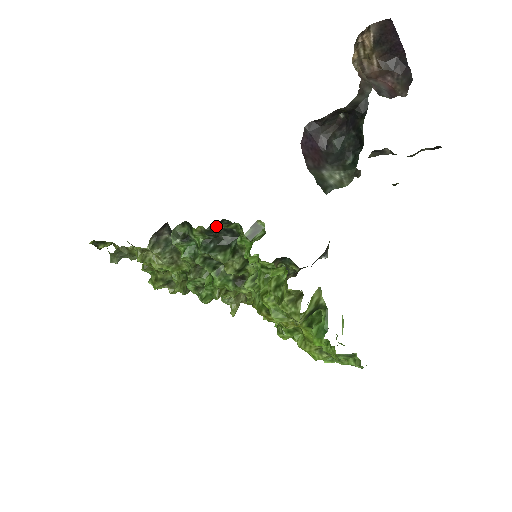
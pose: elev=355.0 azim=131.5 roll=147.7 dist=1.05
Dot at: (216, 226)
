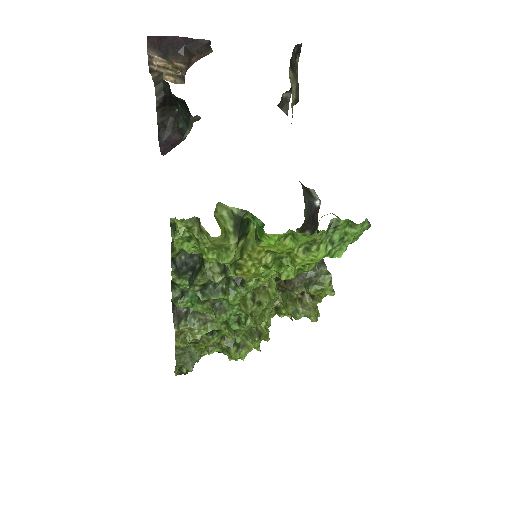
Dot at: (178, 261)
